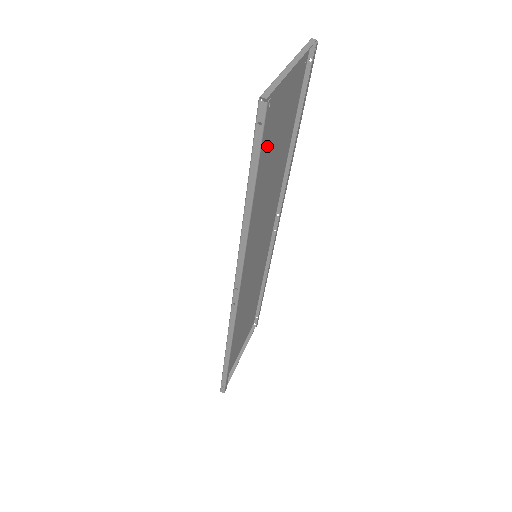
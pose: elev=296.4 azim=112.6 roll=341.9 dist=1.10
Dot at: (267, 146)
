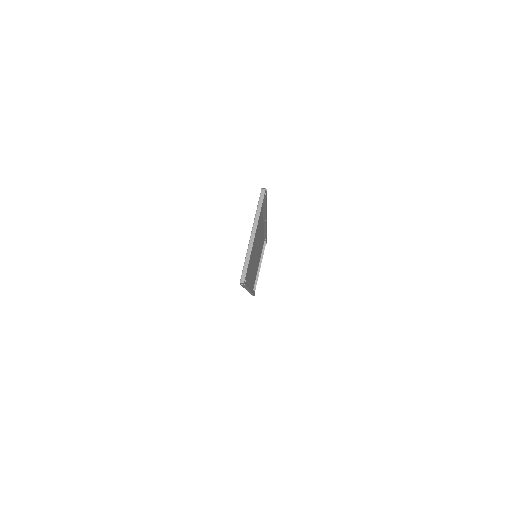
Dot at: occluded
